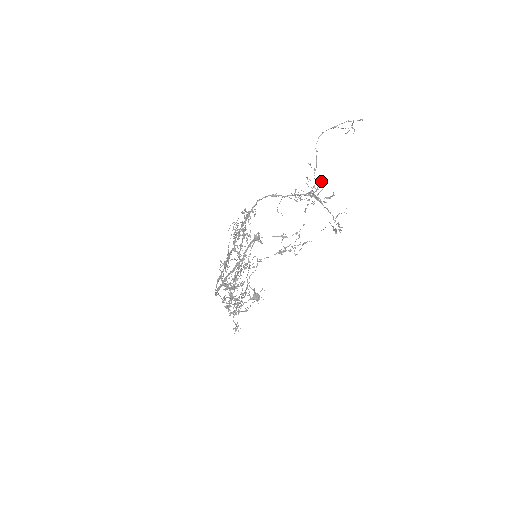
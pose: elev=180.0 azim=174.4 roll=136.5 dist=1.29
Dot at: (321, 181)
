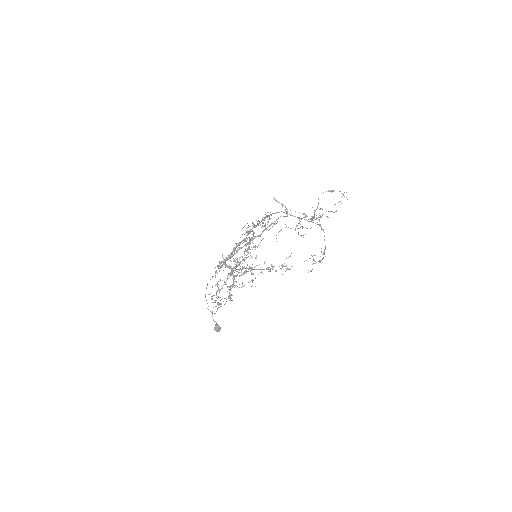
Dot at: occluded
